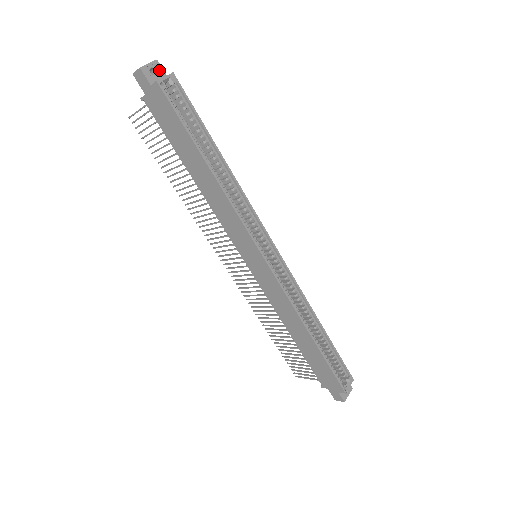
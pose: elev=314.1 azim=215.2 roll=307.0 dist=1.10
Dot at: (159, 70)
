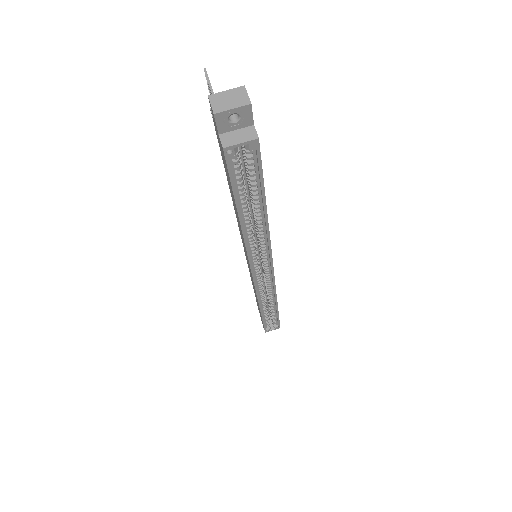
Dot at: (246, 117)
